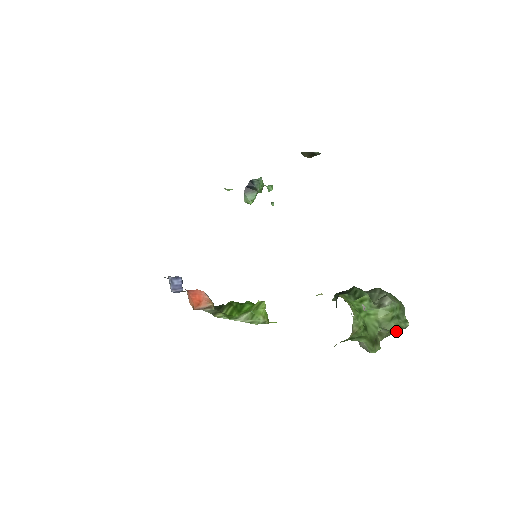
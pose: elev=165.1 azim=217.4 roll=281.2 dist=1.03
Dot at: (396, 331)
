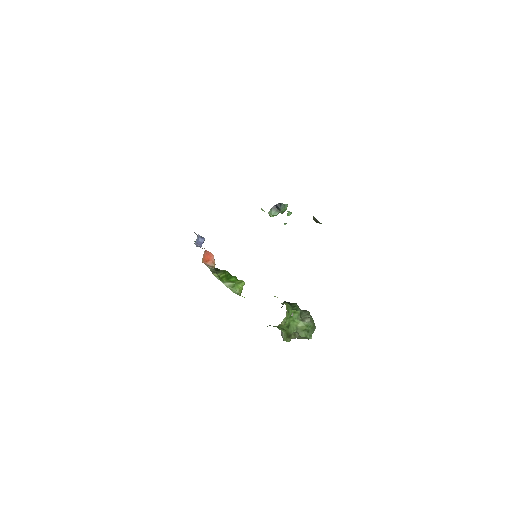
Dot at: (304, 338)
